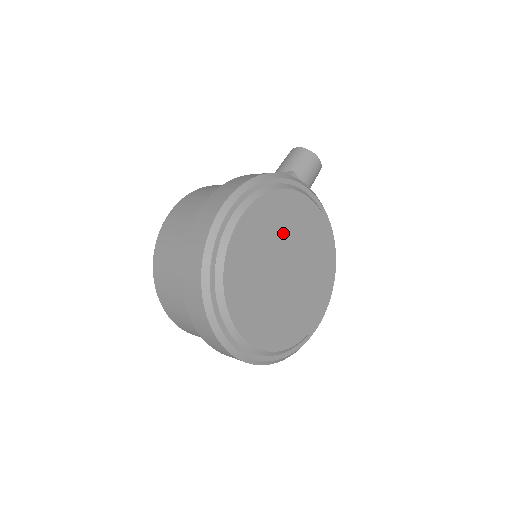
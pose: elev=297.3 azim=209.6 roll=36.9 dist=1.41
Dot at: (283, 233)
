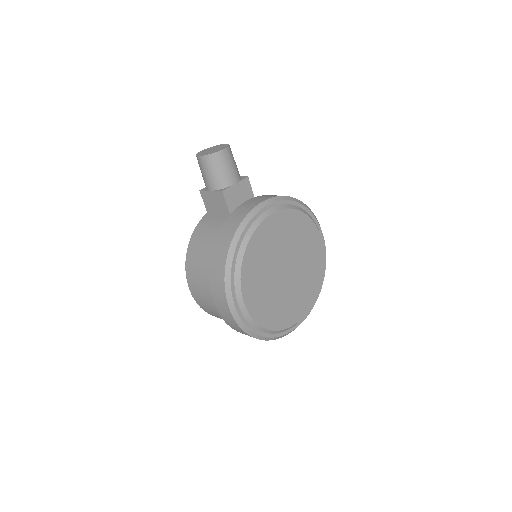
Dot at: (267, 265)
